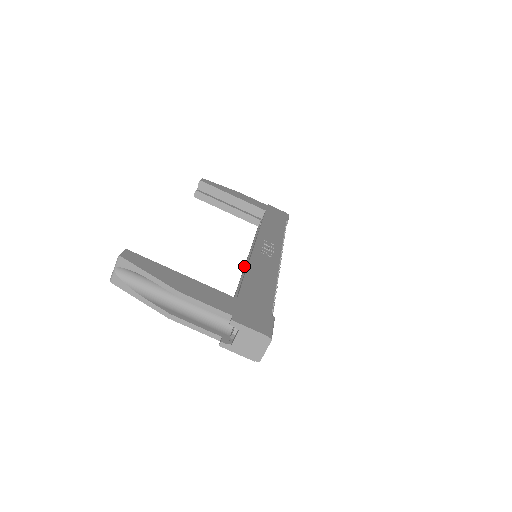
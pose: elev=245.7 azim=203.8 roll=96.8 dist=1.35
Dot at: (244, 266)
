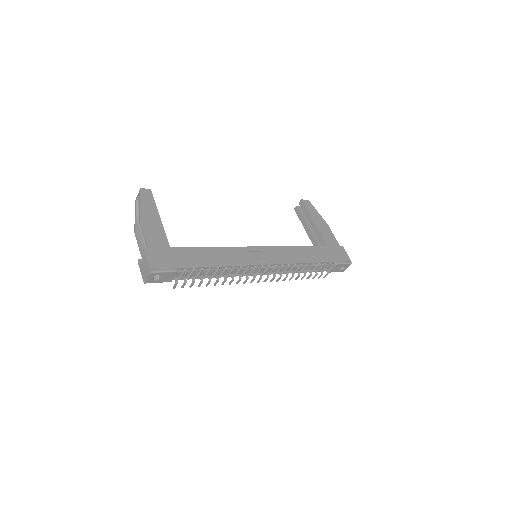
Dot at: occluded
